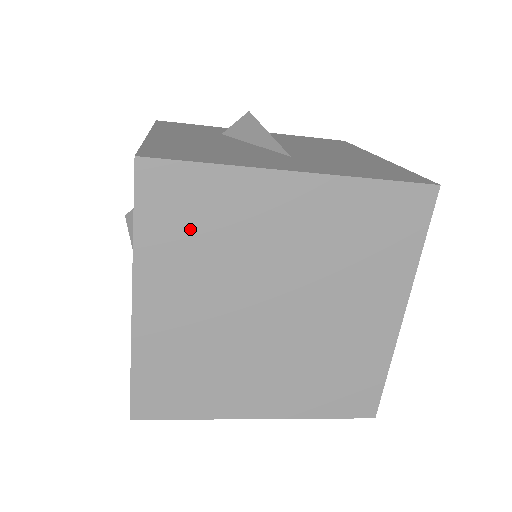
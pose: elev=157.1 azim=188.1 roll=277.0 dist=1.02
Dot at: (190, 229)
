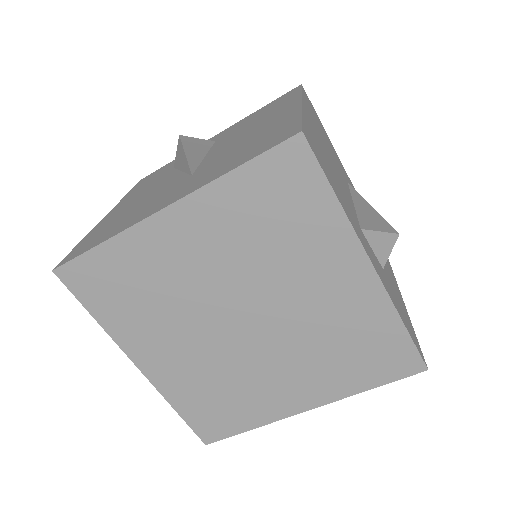
Dot at: (128, 297)
